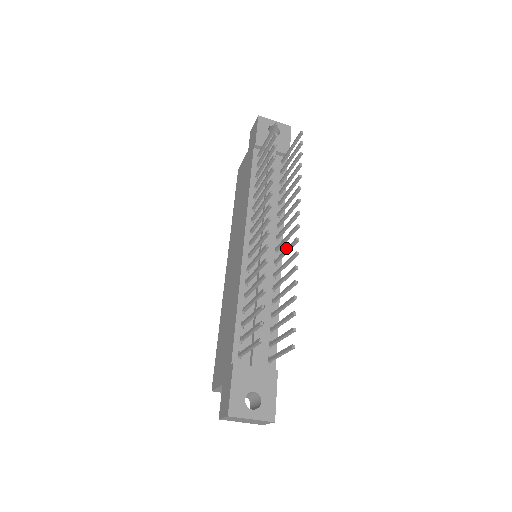
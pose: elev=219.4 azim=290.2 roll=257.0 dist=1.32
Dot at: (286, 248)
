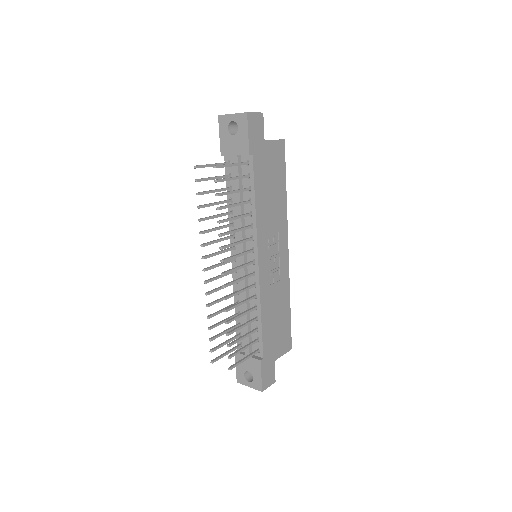
Dot at: (236, 279)
